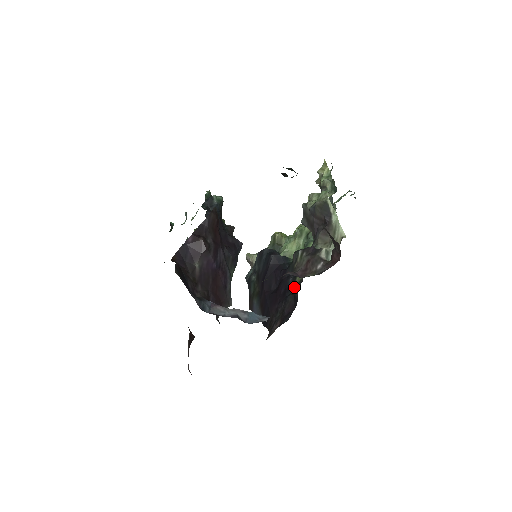
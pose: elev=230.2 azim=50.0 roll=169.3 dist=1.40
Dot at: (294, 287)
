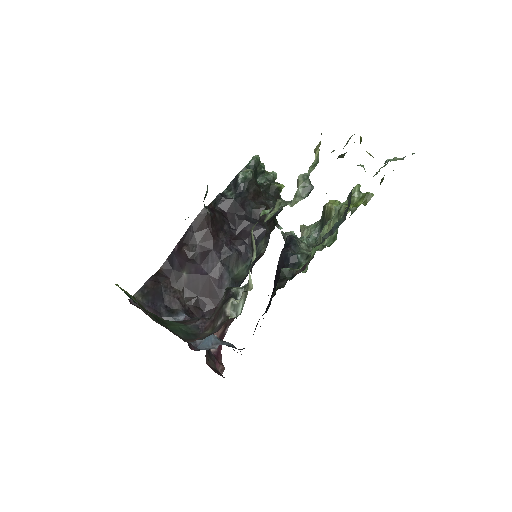
Dot at: (269, 306)
